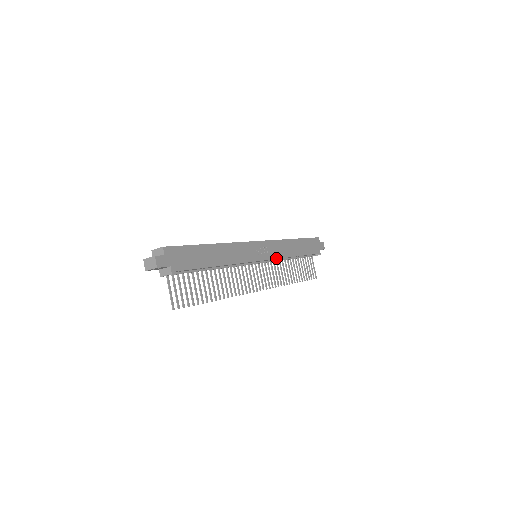
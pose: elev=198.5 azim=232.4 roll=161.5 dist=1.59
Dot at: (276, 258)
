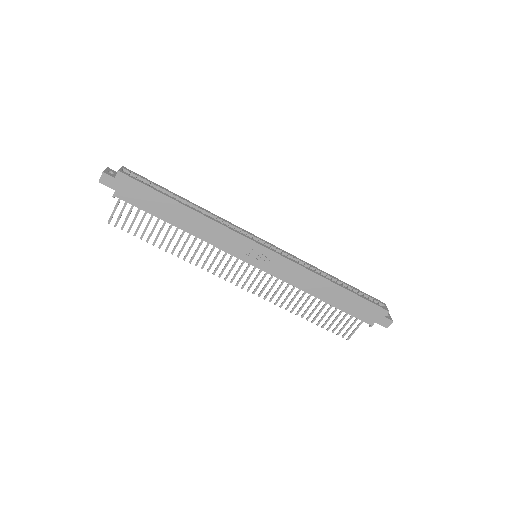
Dot at: (278, 277)
